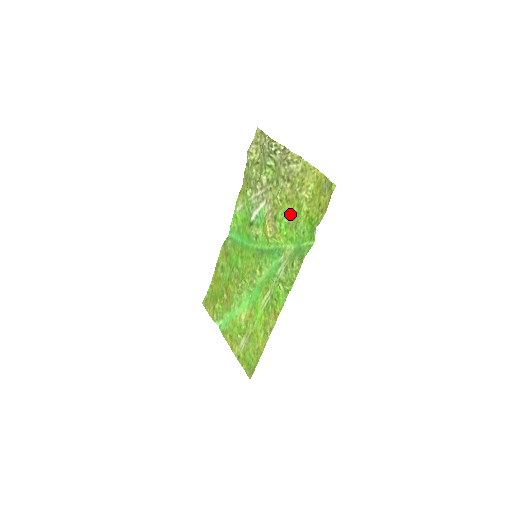
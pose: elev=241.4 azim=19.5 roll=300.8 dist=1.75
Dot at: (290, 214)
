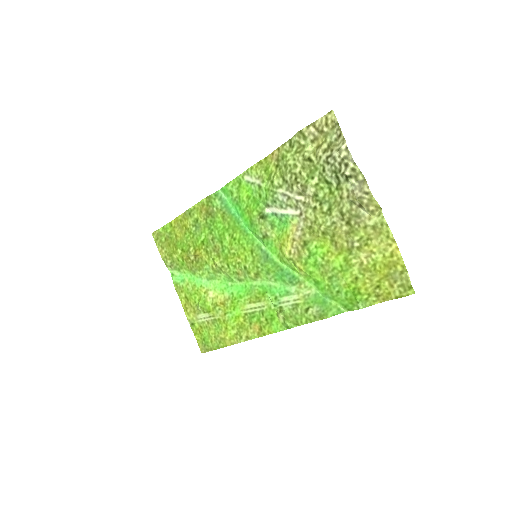
Dot at: (329, 258)
